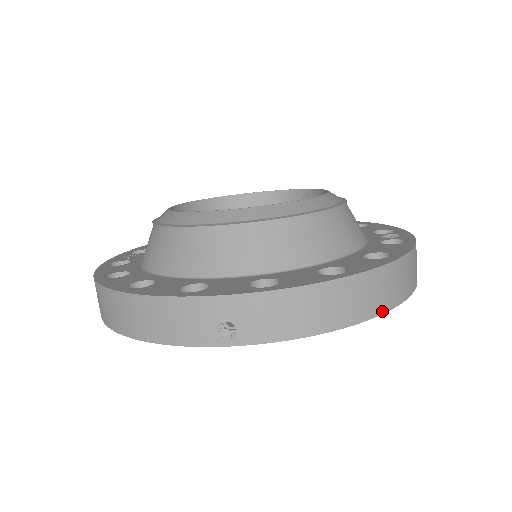
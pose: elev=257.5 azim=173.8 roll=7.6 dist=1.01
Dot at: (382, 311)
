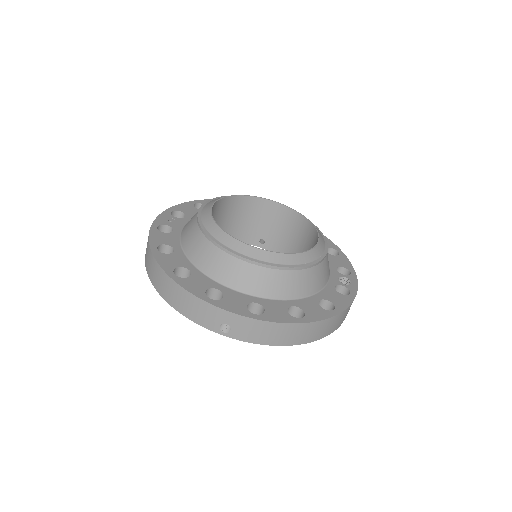
Dot at: (314, 340)
